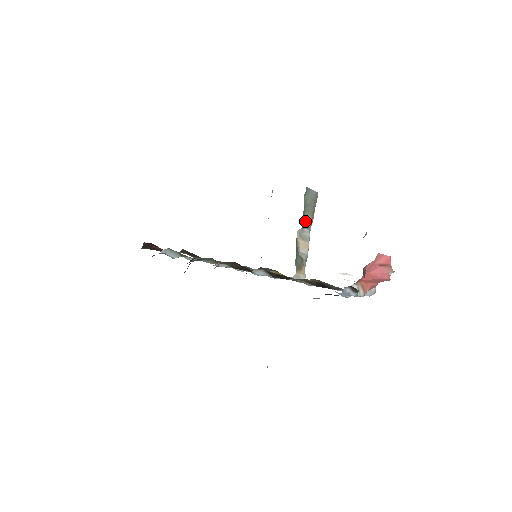
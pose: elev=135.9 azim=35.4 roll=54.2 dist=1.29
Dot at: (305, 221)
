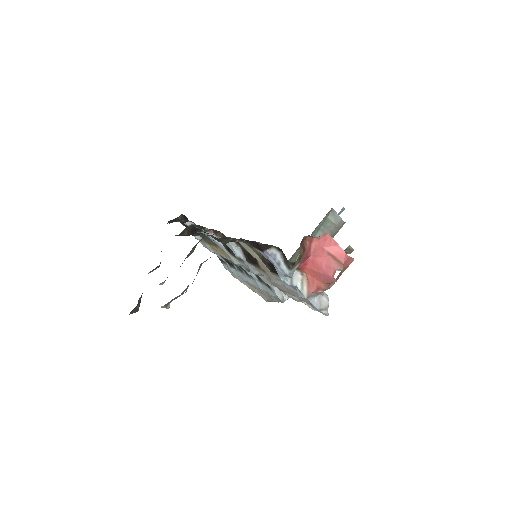
Dot at: occluded
